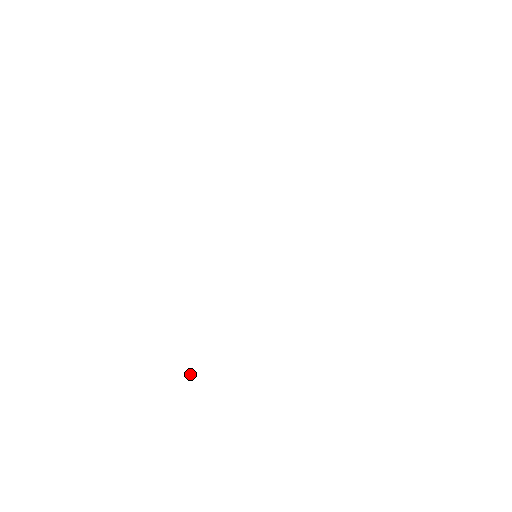
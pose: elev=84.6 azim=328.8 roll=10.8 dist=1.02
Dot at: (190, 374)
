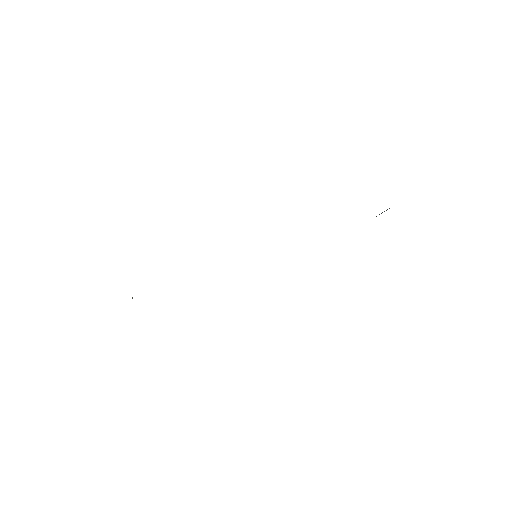
Dot at: occluded
